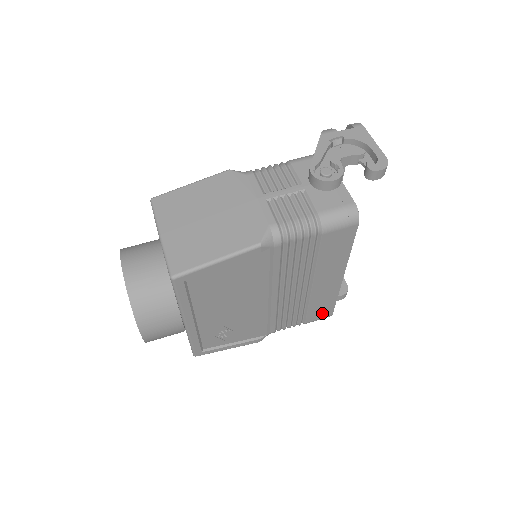
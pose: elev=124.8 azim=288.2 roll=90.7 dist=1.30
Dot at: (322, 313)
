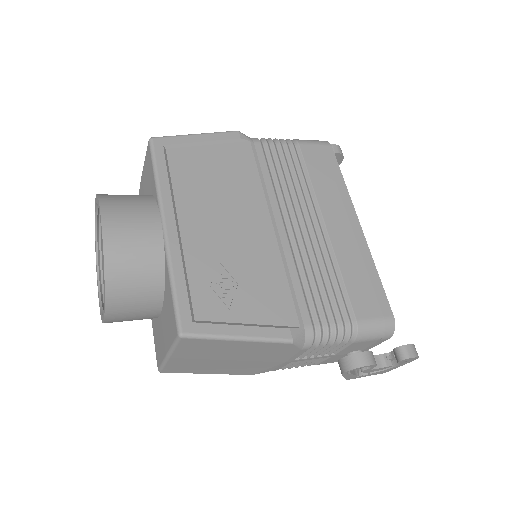
Dot at: (372, 303)
